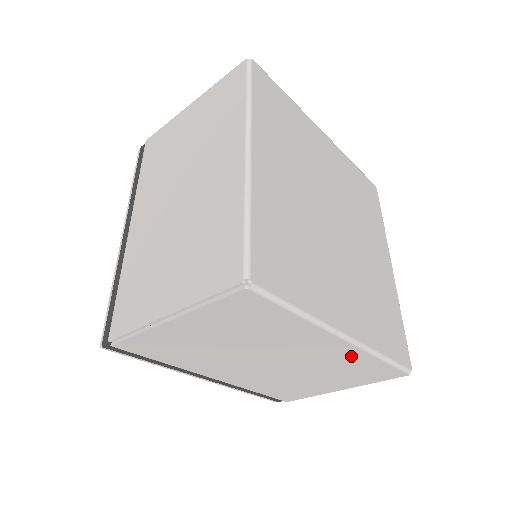
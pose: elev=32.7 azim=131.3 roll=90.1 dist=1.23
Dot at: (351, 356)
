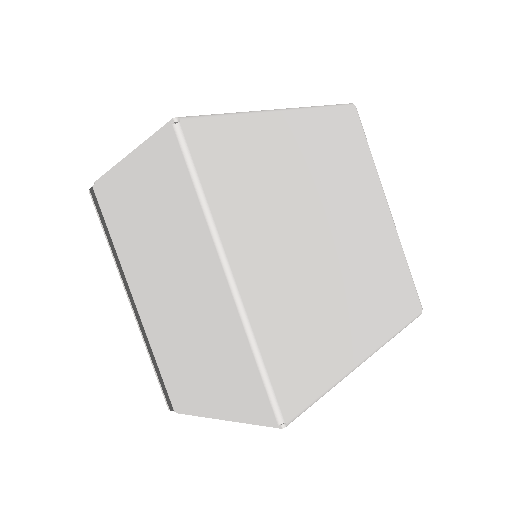
Dot at: occluded
